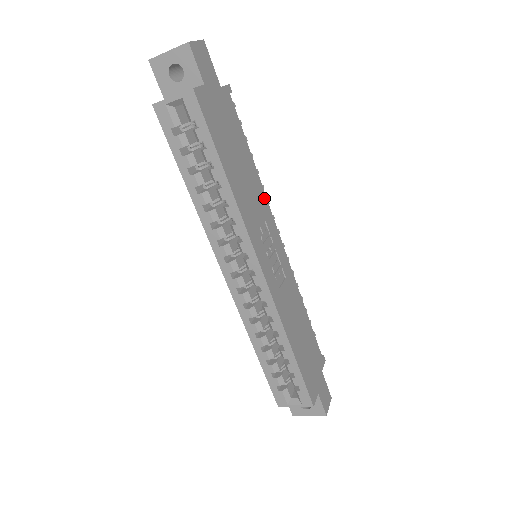
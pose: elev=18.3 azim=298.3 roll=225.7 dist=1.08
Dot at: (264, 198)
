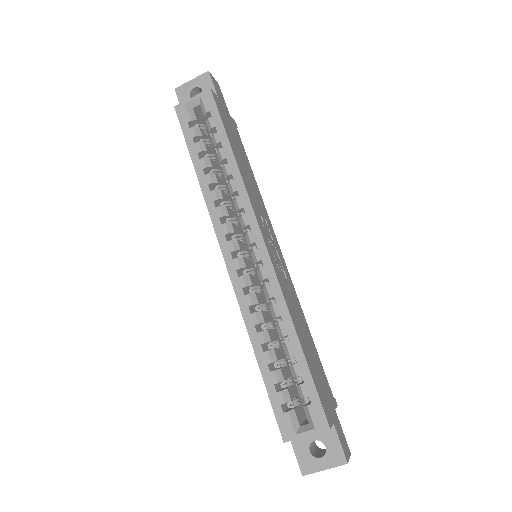
Dot at: (264, 206)
